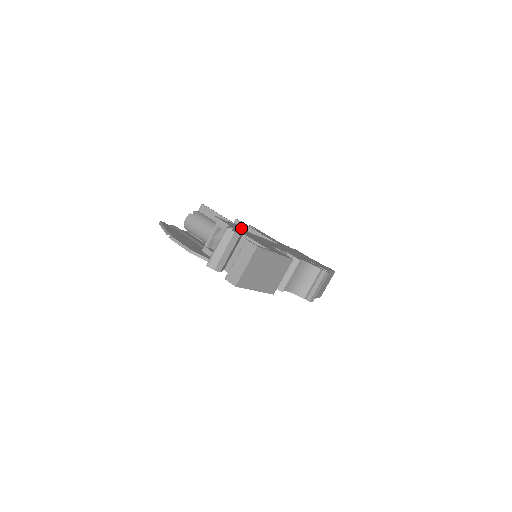
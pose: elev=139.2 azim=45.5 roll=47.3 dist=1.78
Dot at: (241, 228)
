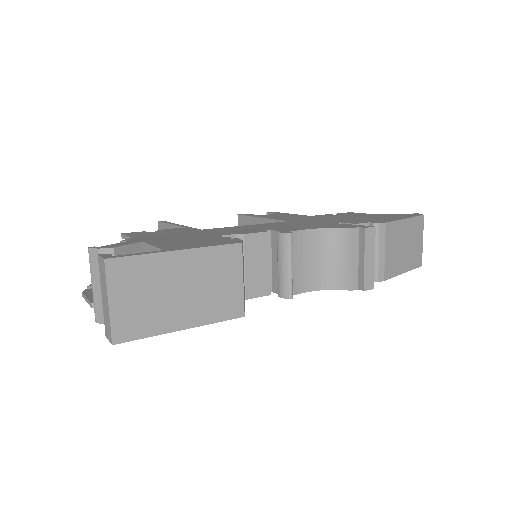
Dot at: (183, 230)
